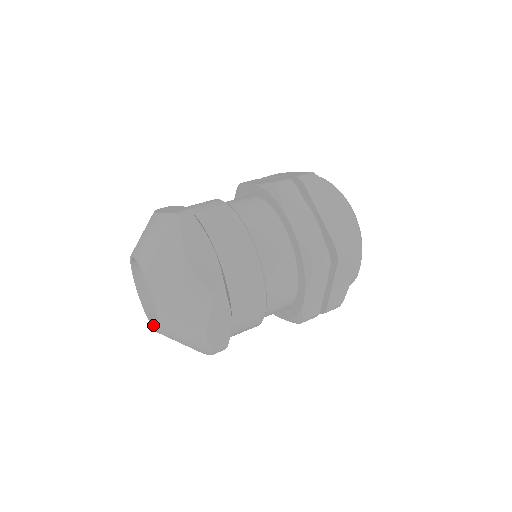
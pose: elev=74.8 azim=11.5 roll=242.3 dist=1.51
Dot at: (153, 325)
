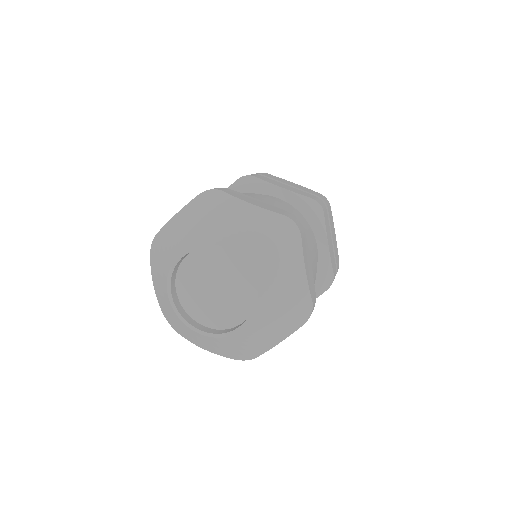
Dot at: (235, 329)
